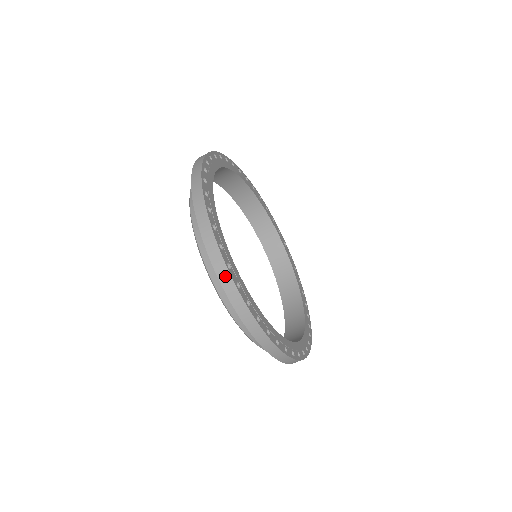
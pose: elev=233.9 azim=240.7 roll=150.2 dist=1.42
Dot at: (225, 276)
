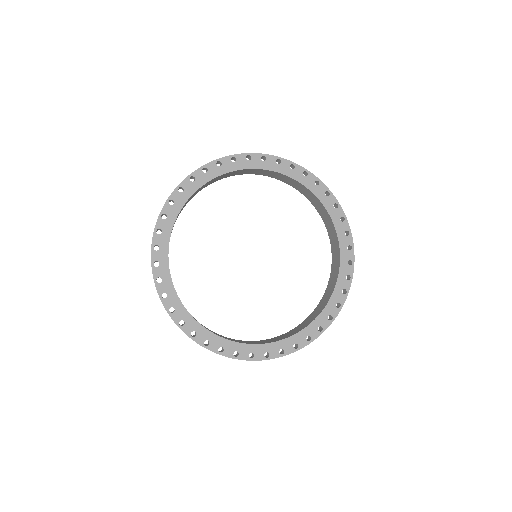
Dot at: (162, 303)
